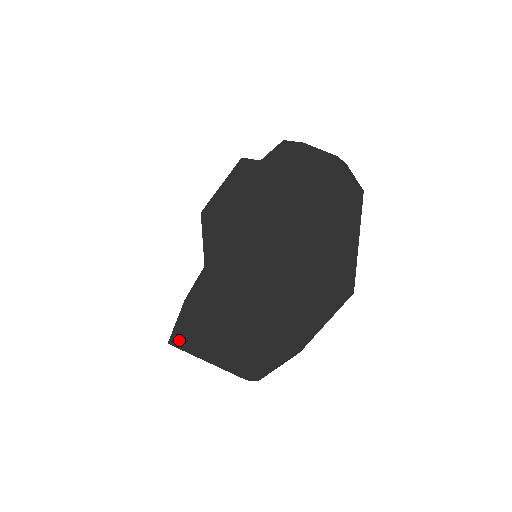
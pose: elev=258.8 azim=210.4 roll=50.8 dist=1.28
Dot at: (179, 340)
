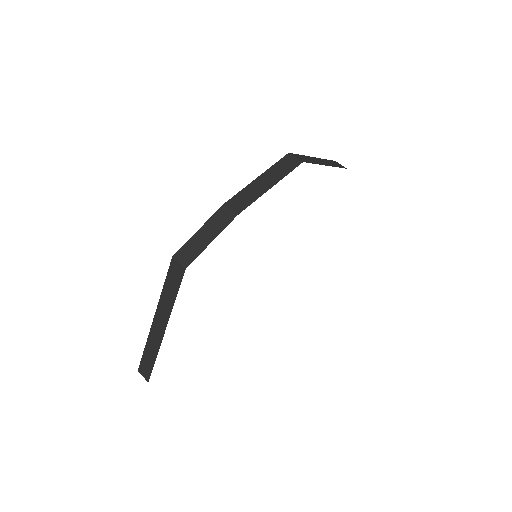
Dot at: occluded
